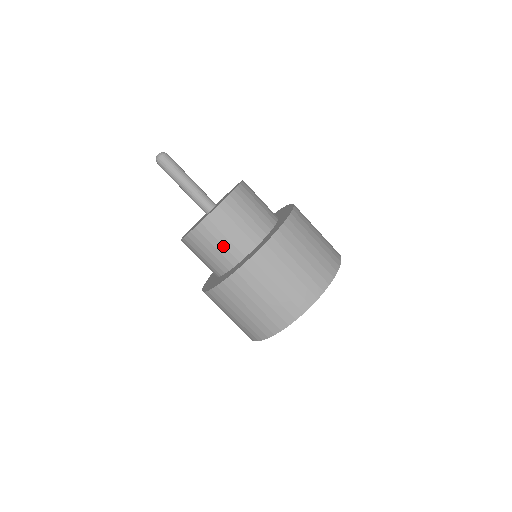
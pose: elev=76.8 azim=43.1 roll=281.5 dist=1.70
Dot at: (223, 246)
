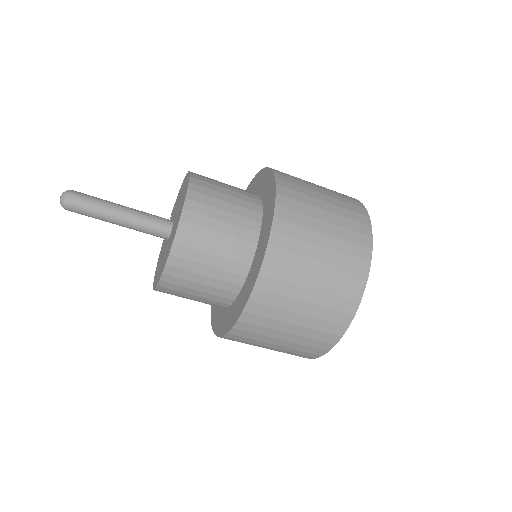
Dot at: (204, 293)
